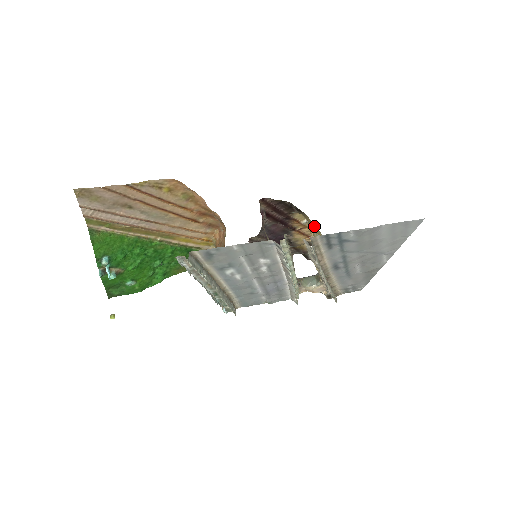
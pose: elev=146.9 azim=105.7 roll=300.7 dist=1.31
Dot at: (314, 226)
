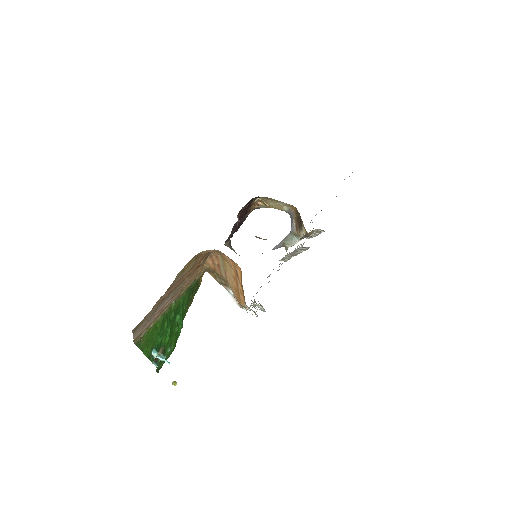
Dot at: (275, 200)
